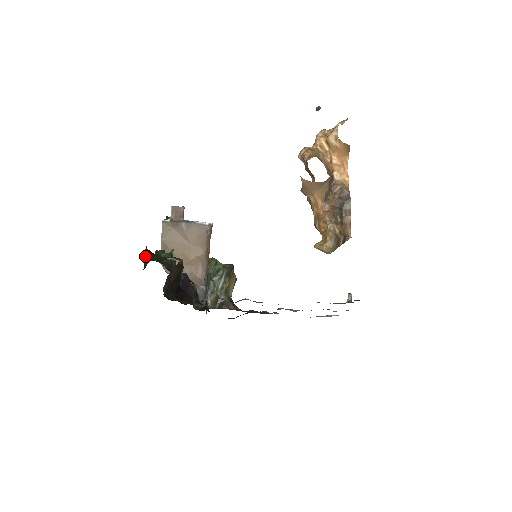
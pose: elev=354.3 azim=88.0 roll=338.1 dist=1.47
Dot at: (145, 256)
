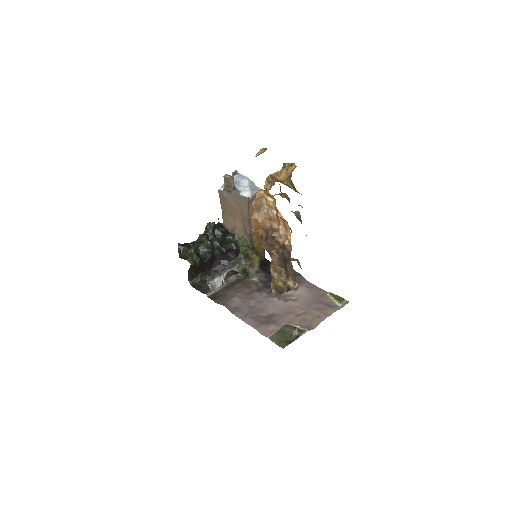
Dot at: (178, 252)
